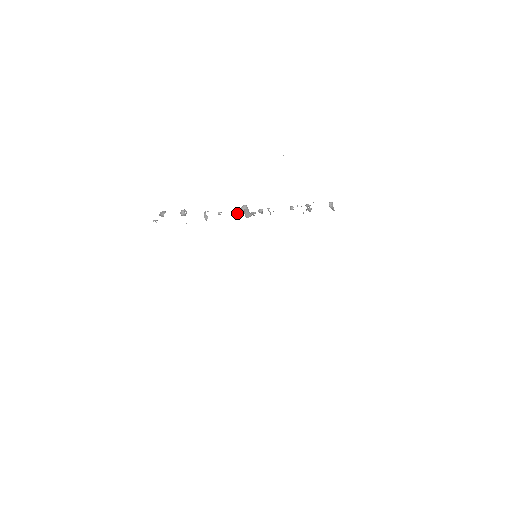
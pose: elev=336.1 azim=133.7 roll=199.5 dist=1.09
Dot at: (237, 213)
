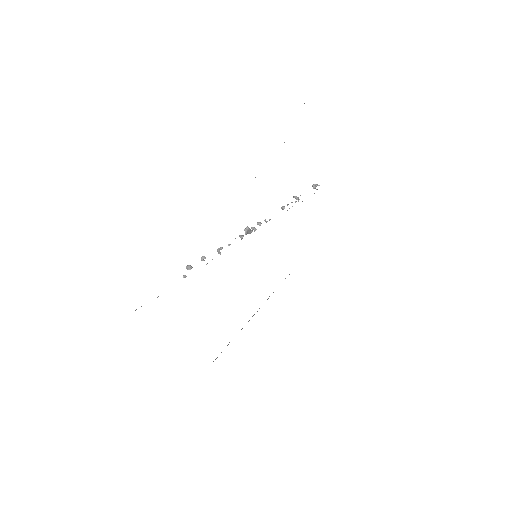
Dot at: (242, 237)
